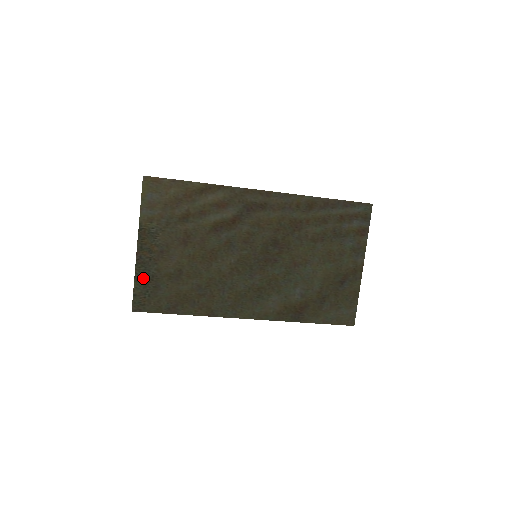
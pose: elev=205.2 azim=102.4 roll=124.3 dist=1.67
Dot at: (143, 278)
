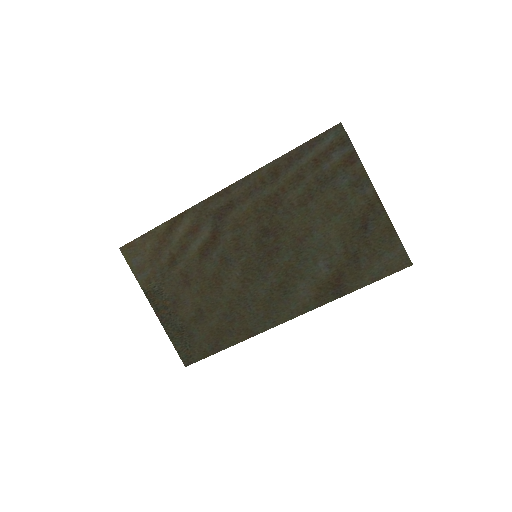
Dot at: (175, 334)
